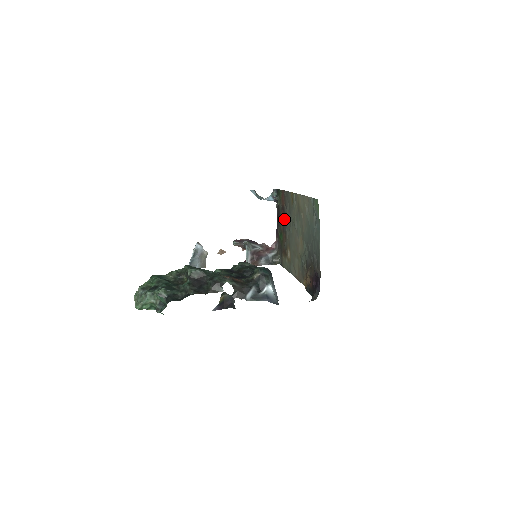
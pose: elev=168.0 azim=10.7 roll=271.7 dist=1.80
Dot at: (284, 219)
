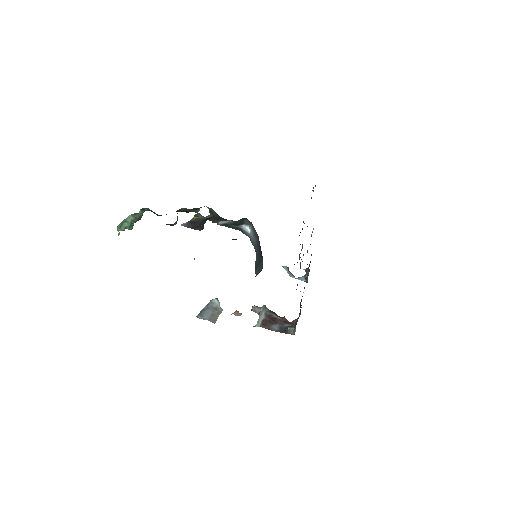
Dot at: occluded
